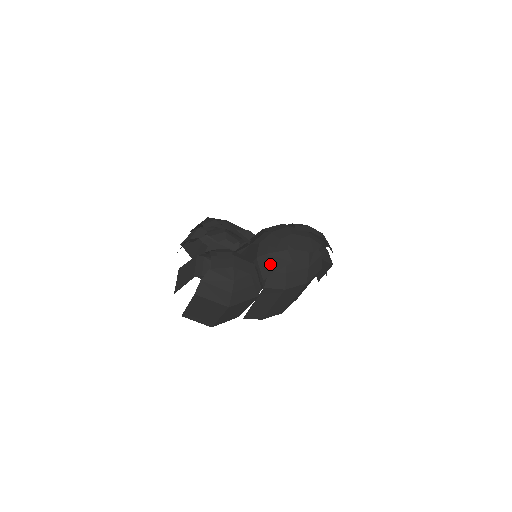
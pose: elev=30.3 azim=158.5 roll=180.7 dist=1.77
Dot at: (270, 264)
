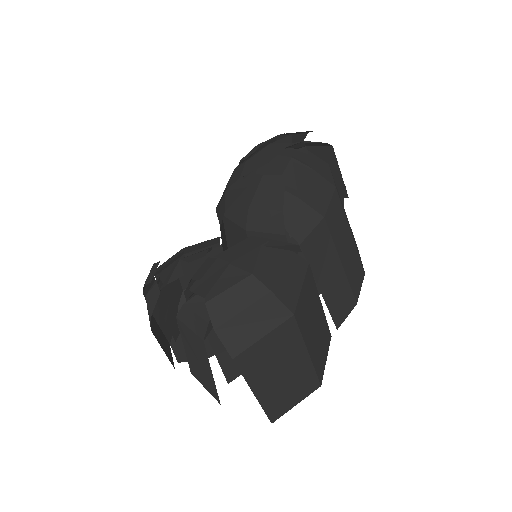
Dot at: (266, 210)
